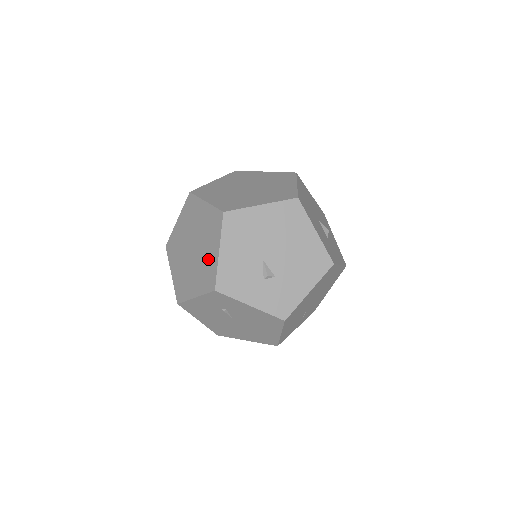
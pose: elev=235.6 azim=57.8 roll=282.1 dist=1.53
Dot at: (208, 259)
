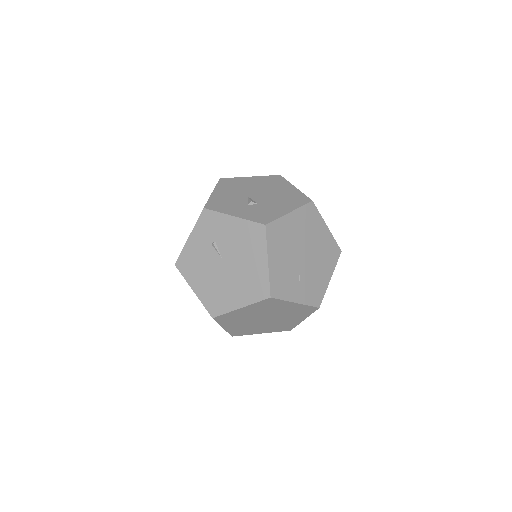
Dot at: occluded
